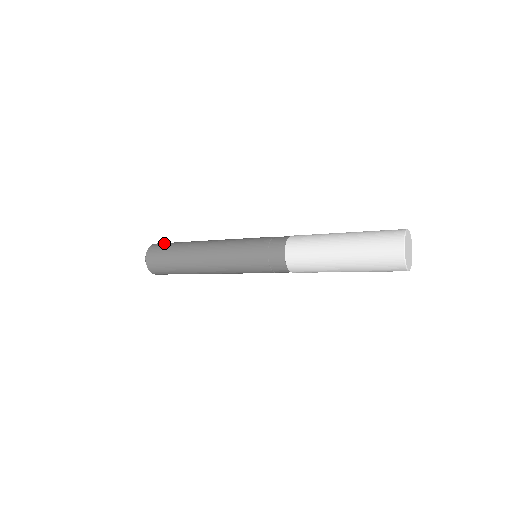
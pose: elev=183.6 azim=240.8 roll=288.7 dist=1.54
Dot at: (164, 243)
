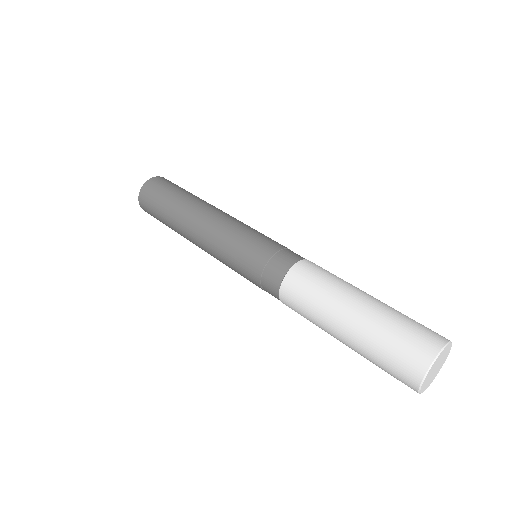
Dot at: (155, 189)
